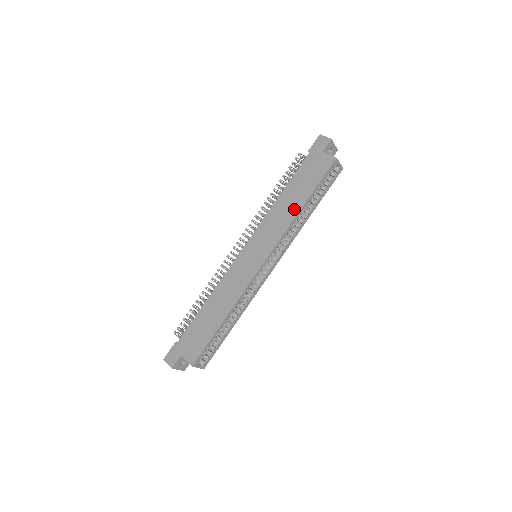
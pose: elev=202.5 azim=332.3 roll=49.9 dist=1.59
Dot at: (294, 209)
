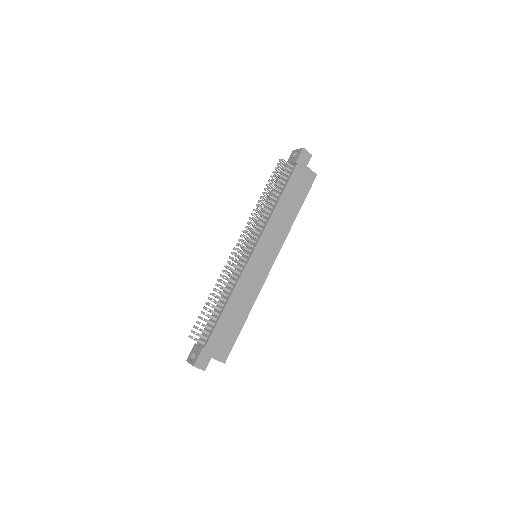
Dot at: (291, 218)
